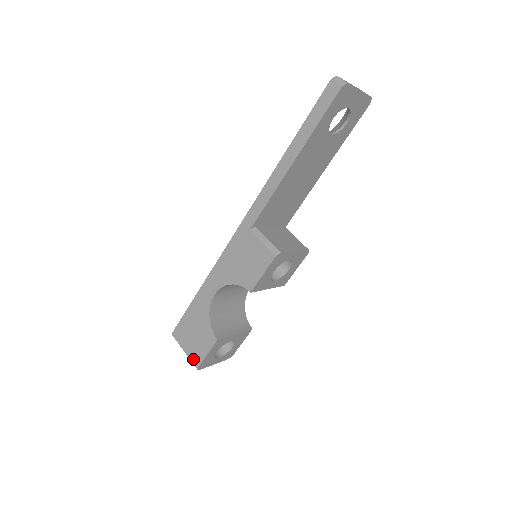
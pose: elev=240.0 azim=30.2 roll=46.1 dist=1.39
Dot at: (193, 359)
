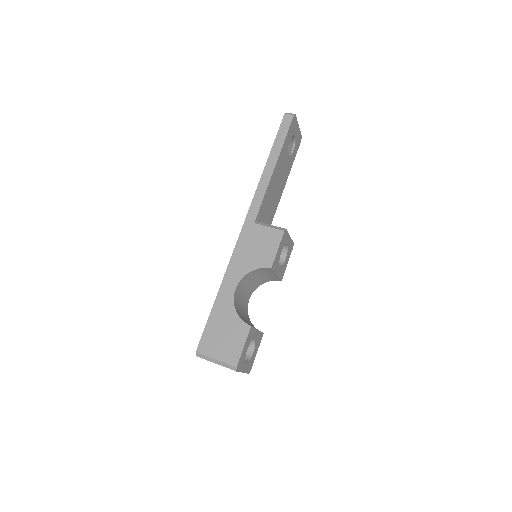
Dot at: (229, 360)
